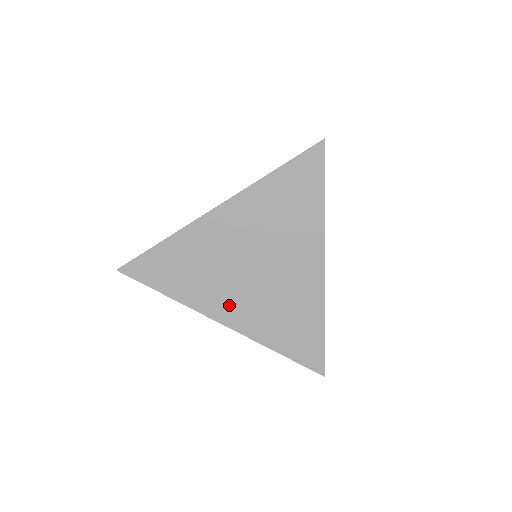
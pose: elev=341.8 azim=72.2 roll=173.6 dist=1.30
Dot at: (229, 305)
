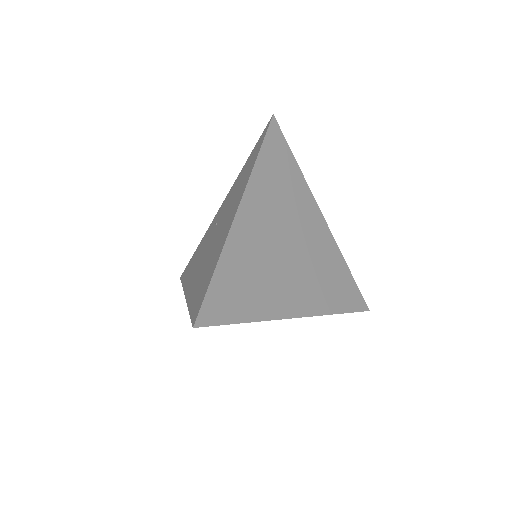
Dot at: (293, 295)
